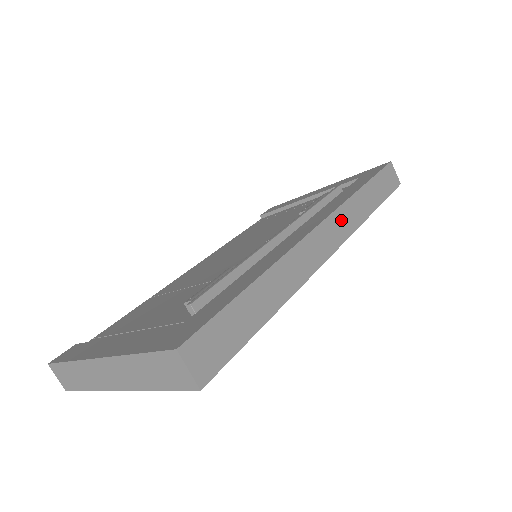
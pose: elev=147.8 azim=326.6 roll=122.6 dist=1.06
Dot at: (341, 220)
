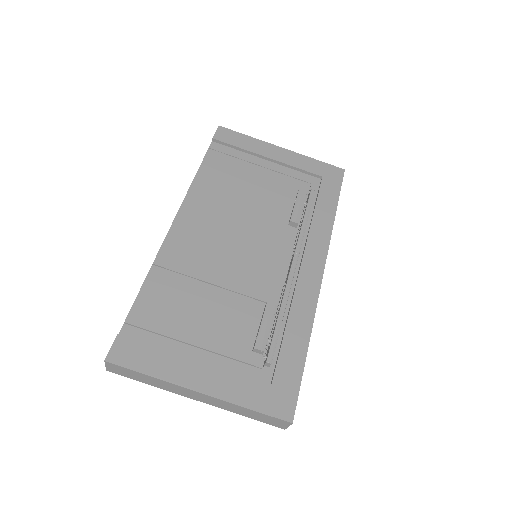
Dot at: occluded
